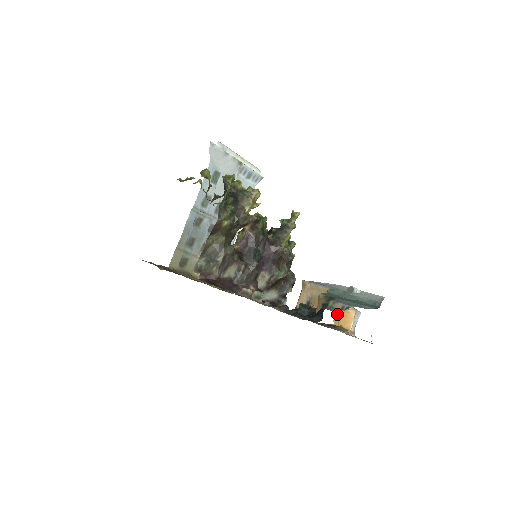
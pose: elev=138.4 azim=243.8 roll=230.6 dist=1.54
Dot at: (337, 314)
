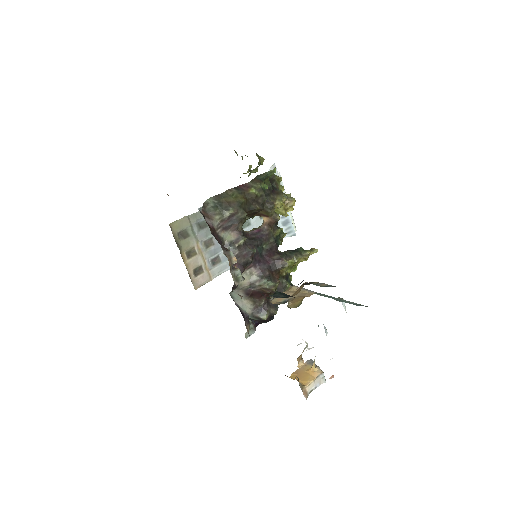
Dot at: (299, 369)
